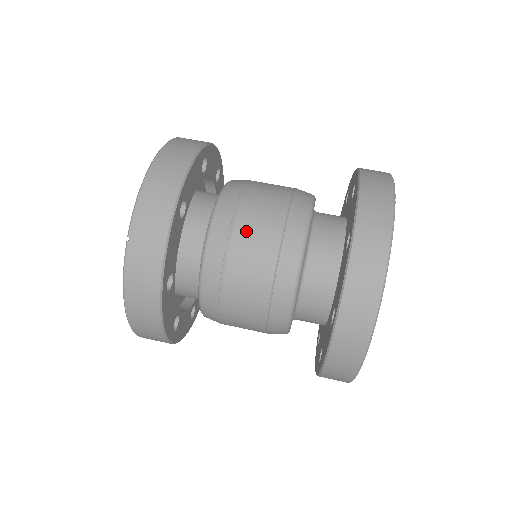
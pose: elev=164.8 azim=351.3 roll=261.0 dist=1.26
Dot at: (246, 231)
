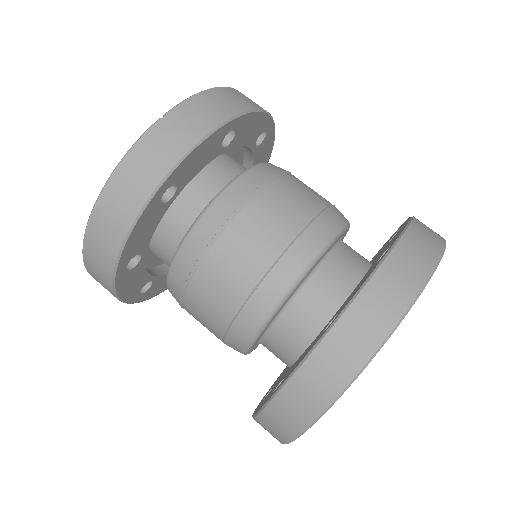
Dot at: (279, 194)
